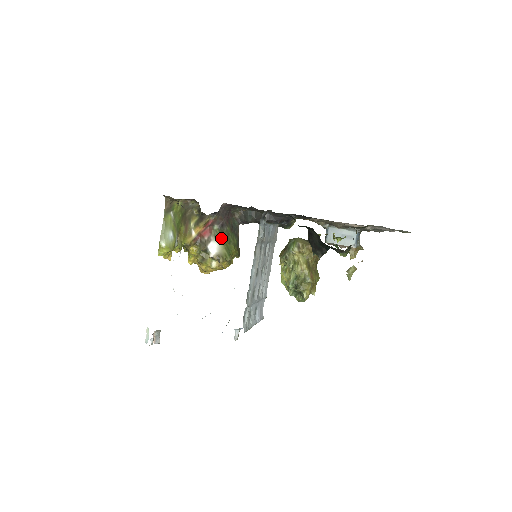
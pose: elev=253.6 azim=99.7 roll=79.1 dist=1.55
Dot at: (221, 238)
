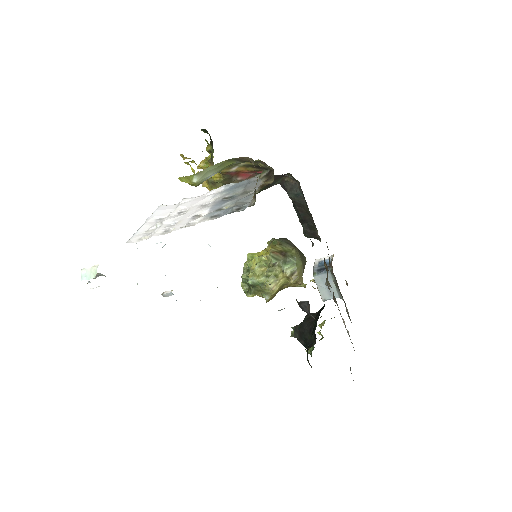
Dot at: occluded
